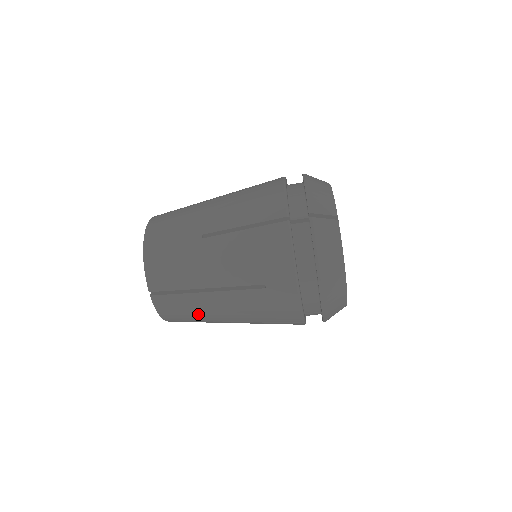
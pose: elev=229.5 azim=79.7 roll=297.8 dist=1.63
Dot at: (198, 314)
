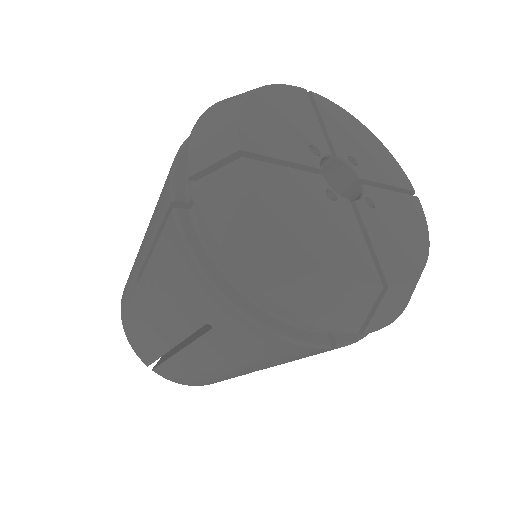
Dot at: (208, 376)
